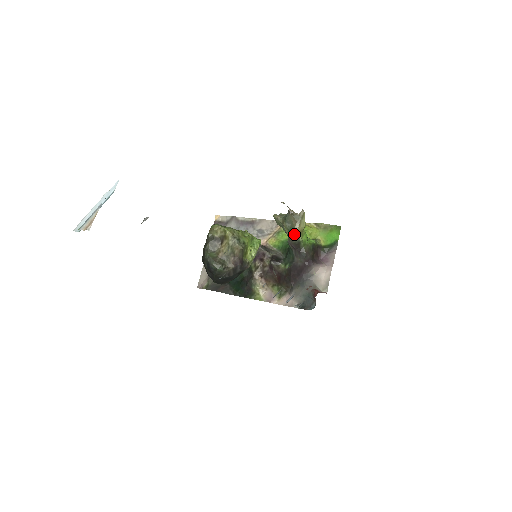
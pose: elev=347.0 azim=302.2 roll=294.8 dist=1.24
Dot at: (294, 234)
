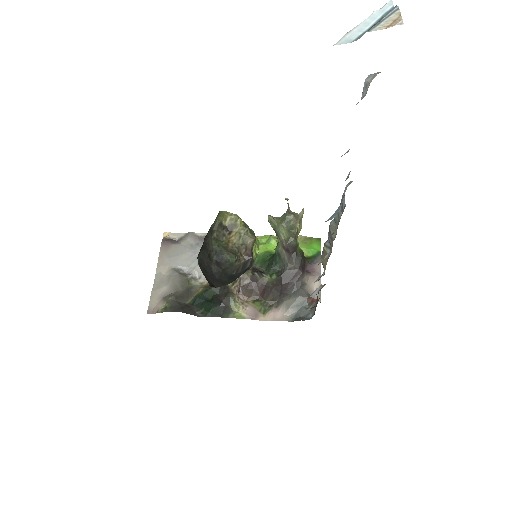
Dot at: (294, 234)
